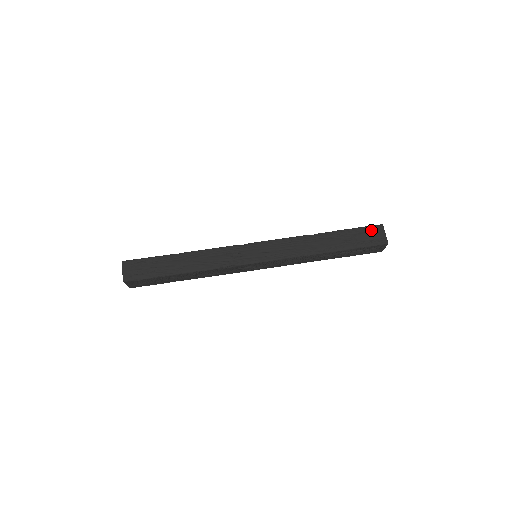
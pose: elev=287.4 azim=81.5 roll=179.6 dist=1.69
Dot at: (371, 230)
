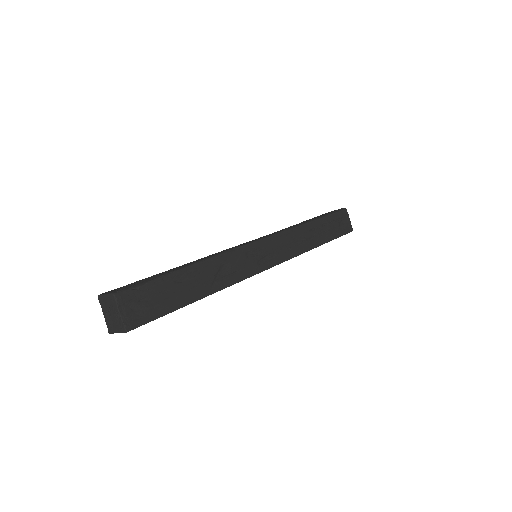
Dot at: occluded
